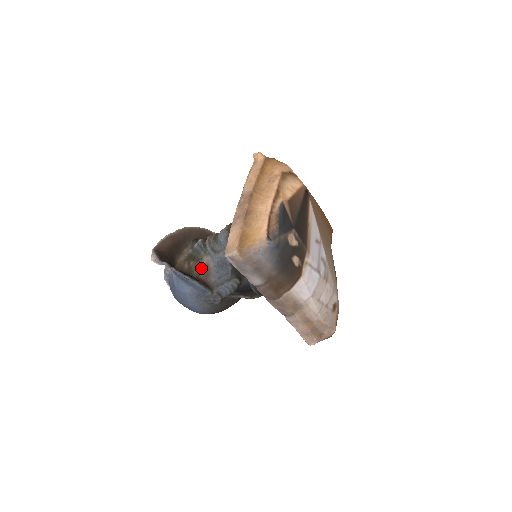
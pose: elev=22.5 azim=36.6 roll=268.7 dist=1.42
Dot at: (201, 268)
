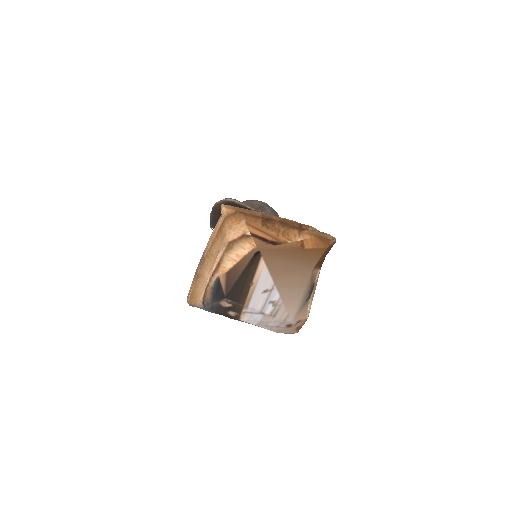
Dot at: occluded
